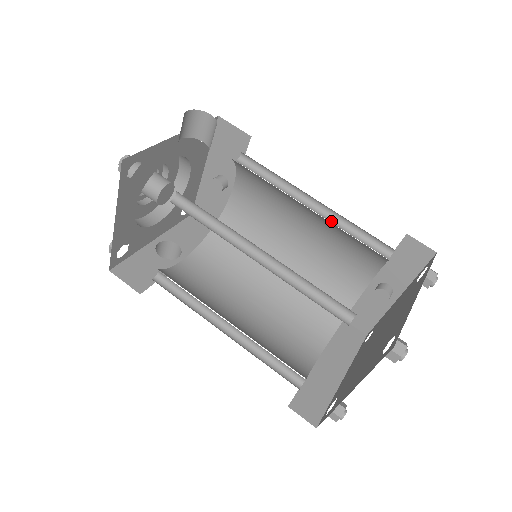
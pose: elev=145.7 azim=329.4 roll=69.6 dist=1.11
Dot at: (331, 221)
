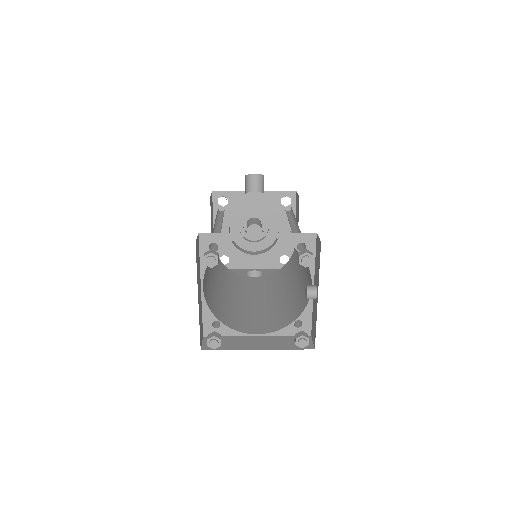
Dot at: occluded
